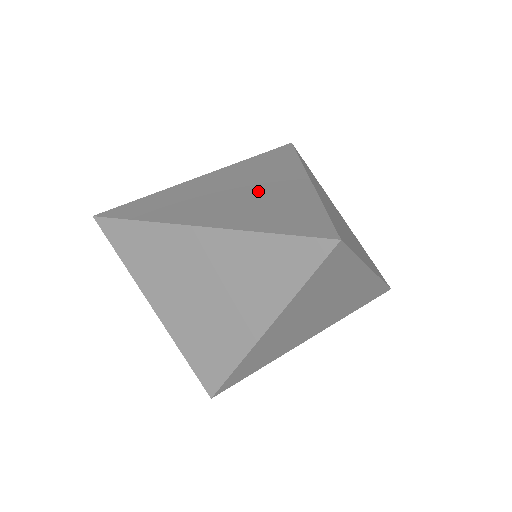
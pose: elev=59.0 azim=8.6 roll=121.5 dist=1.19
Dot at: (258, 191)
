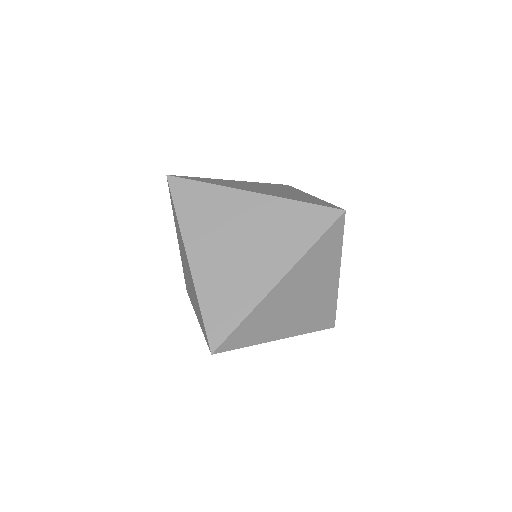
Dot at: (246, 258)
